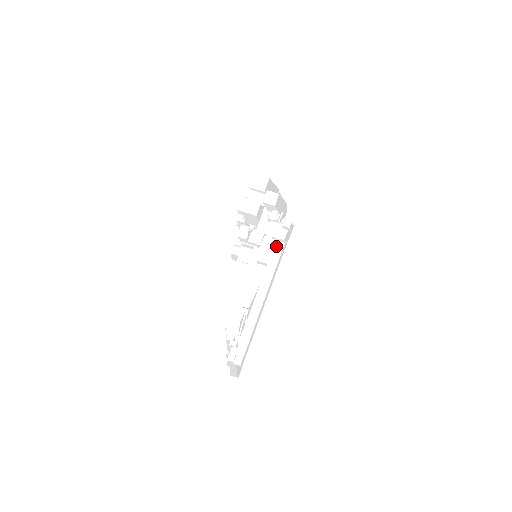
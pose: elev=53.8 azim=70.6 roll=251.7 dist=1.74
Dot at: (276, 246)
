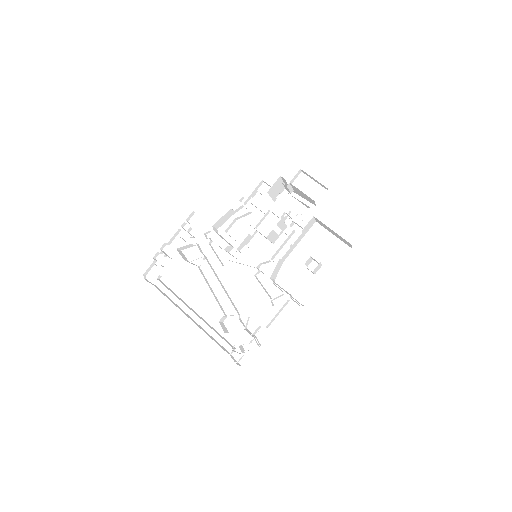
Dot at: occluded
